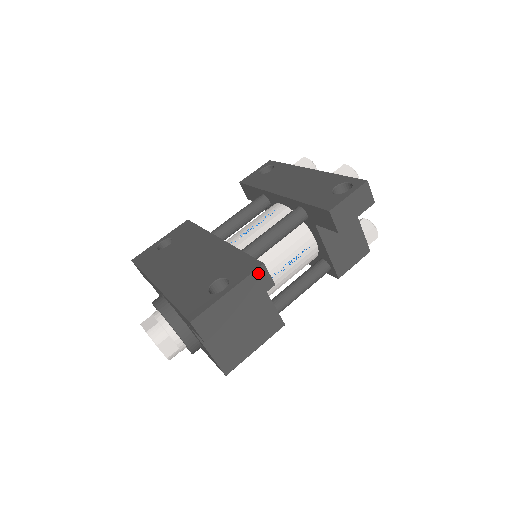
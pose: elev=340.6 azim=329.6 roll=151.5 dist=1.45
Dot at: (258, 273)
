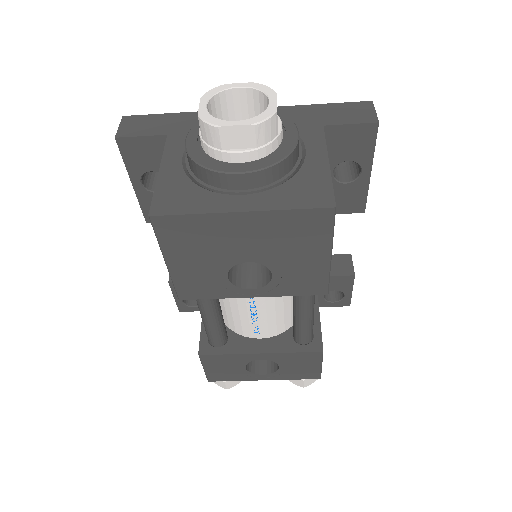
Dot at: occluded
